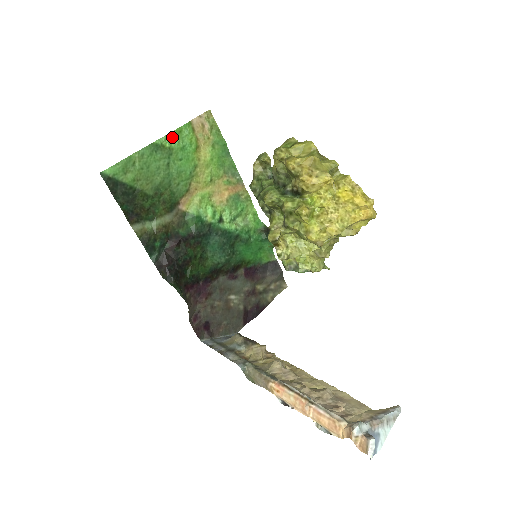
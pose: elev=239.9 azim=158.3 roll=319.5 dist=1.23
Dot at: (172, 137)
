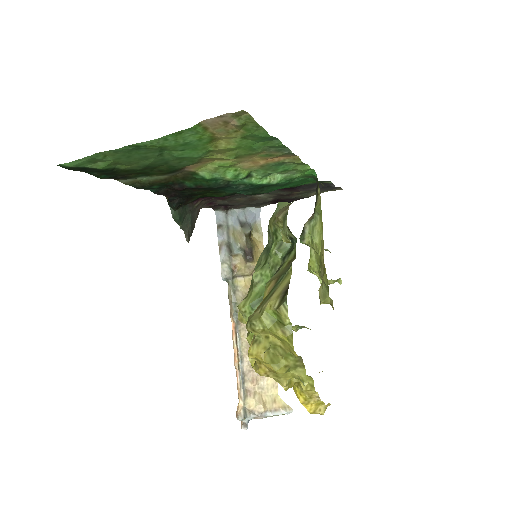
Dot at: (163, 139)
